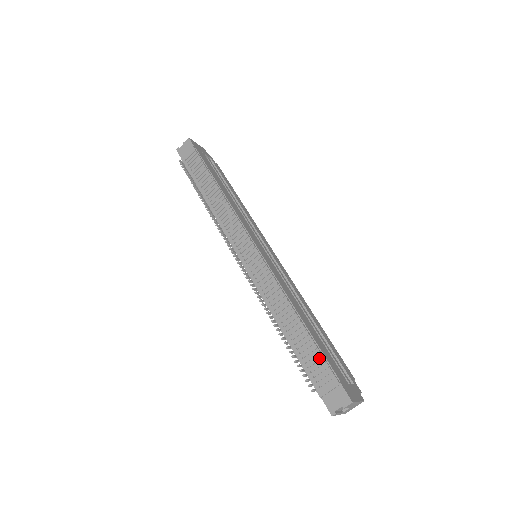
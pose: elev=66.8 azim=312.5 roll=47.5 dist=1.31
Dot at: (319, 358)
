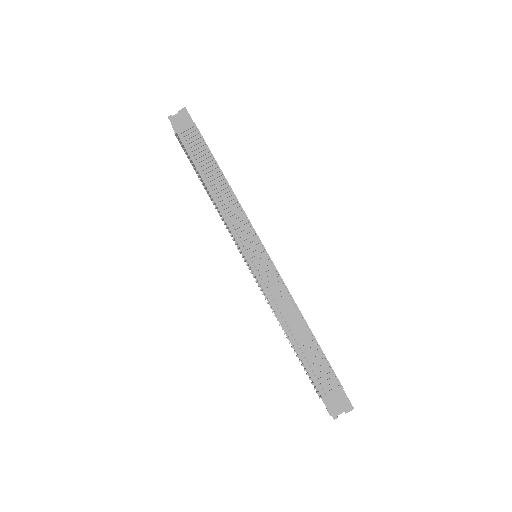
Dot at: (327, 368)
